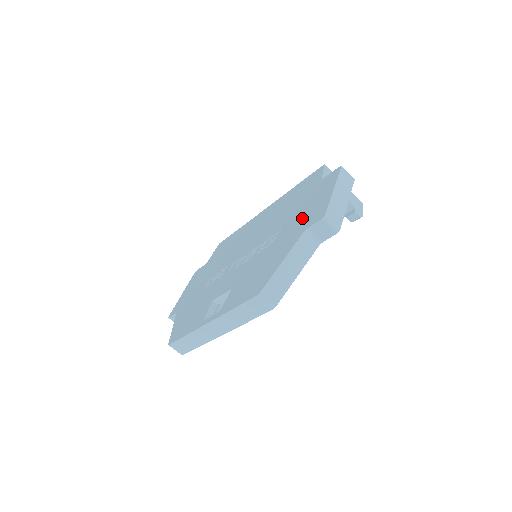
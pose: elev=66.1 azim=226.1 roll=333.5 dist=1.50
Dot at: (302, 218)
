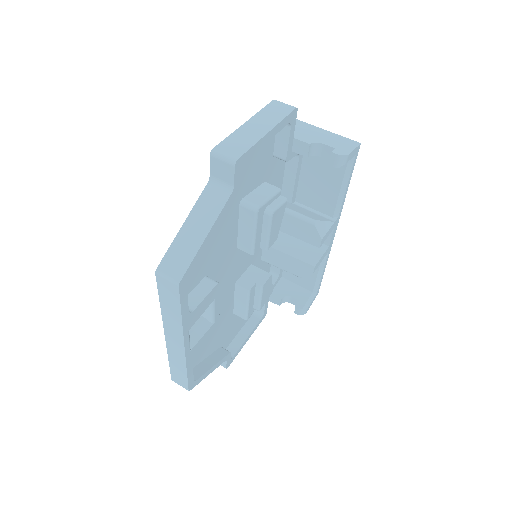
Dot at: occluded
